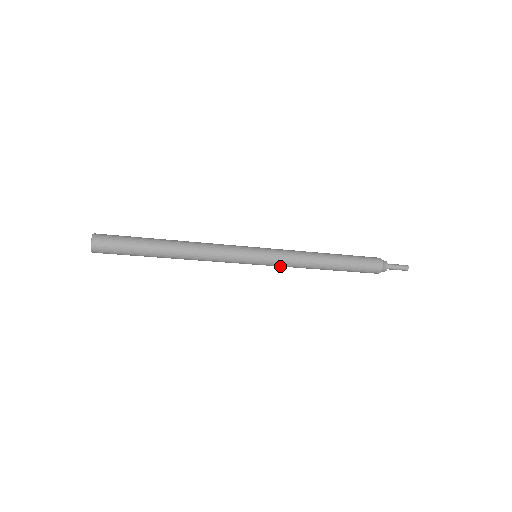
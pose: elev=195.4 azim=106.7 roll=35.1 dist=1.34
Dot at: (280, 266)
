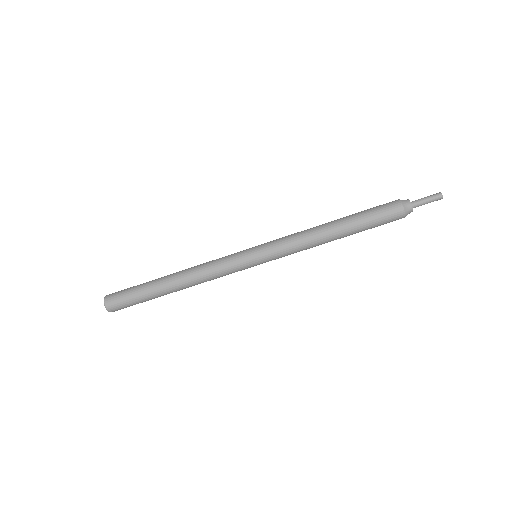
Dot at: (284, 255)
